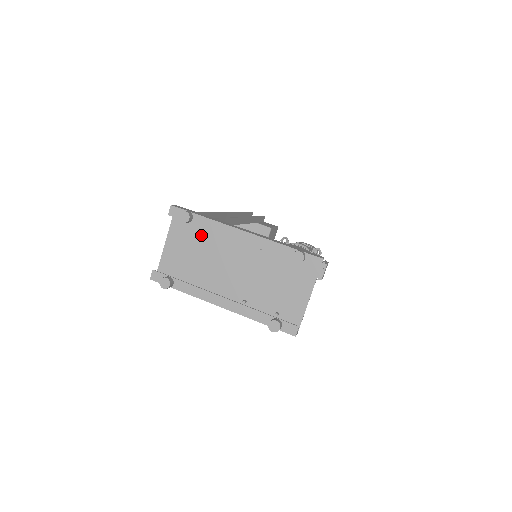
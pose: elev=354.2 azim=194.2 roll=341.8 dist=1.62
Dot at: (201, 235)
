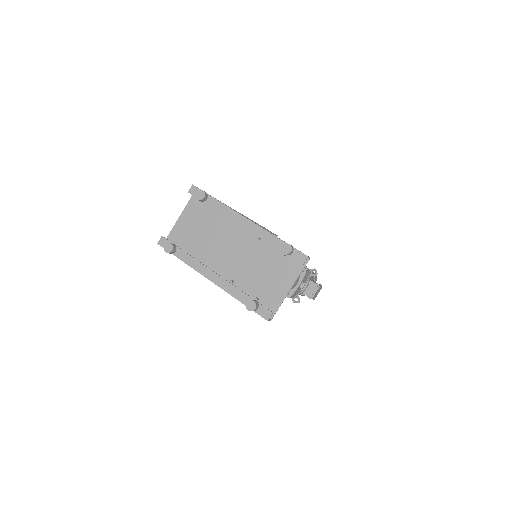
Dot at: (211, 217)
